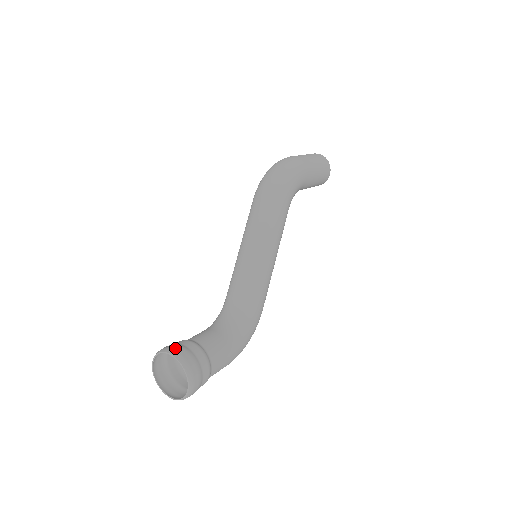
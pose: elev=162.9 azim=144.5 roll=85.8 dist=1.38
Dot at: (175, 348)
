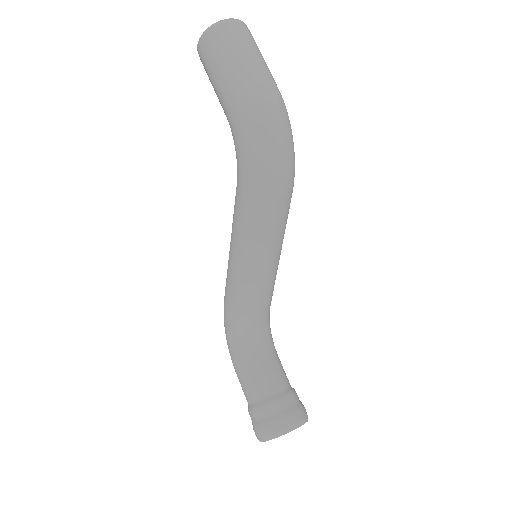
Dot at: (296, 419)
